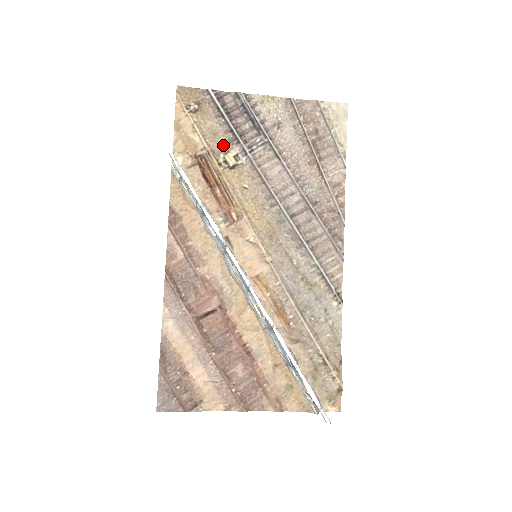
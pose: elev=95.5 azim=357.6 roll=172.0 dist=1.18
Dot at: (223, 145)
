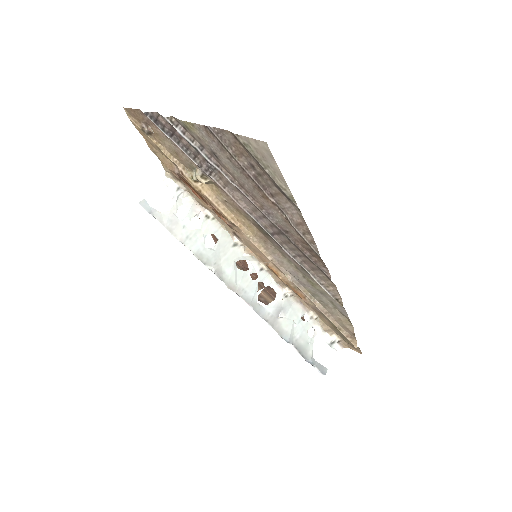
Dot at: (189, 163)
